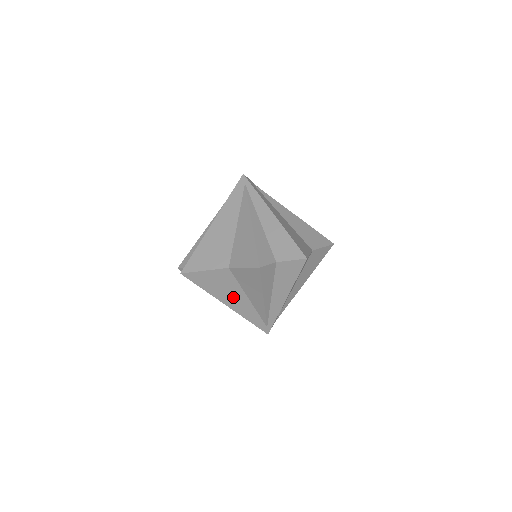
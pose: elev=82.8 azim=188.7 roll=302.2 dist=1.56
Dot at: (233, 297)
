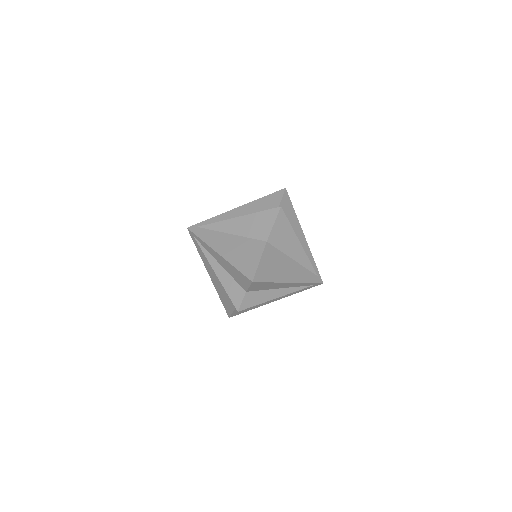
Dot at: occluded
